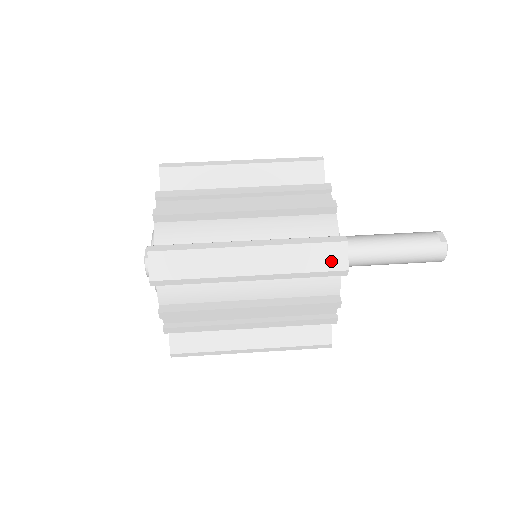
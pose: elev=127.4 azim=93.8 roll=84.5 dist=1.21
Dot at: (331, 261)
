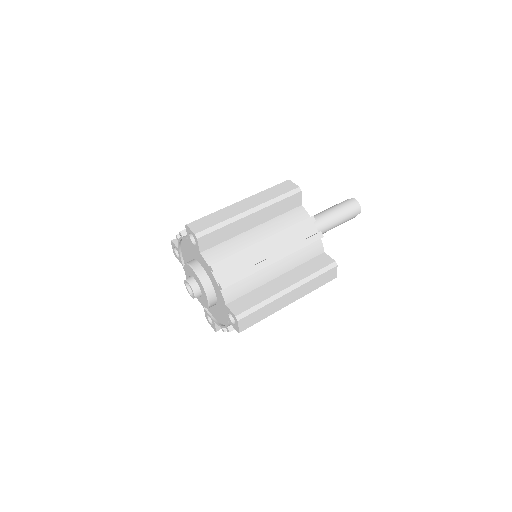
Dot at: (287, 188)
